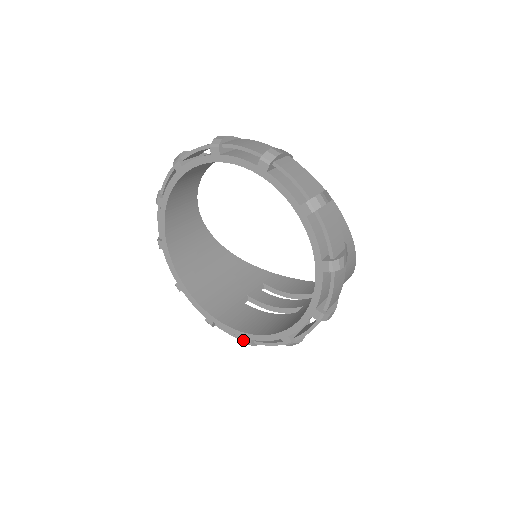
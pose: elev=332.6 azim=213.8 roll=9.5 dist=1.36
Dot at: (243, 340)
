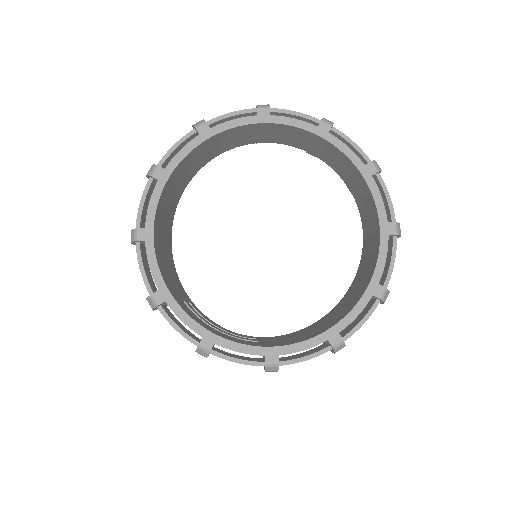
Dot at: (200, 341)
